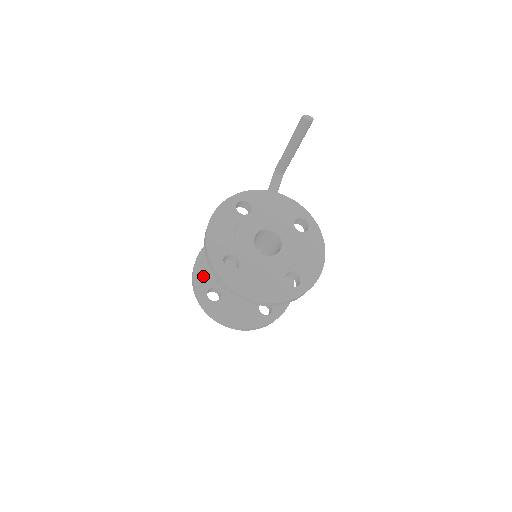
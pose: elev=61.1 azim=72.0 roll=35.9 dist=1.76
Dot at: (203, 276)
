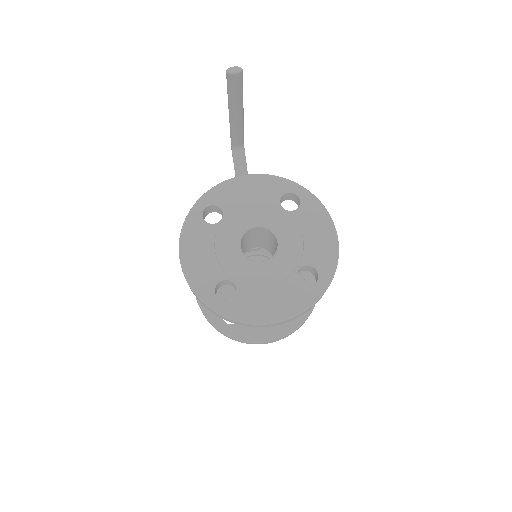
Dot at: occluded
